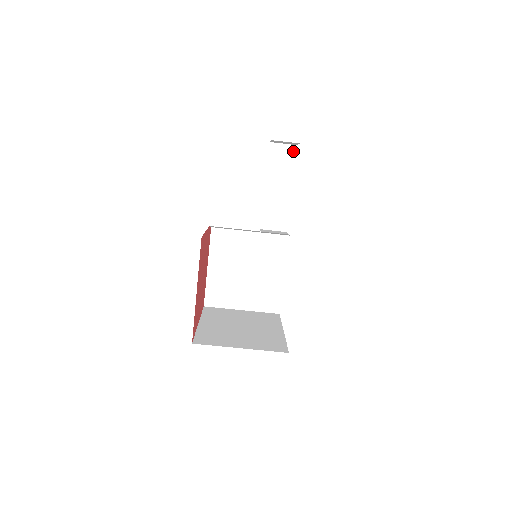
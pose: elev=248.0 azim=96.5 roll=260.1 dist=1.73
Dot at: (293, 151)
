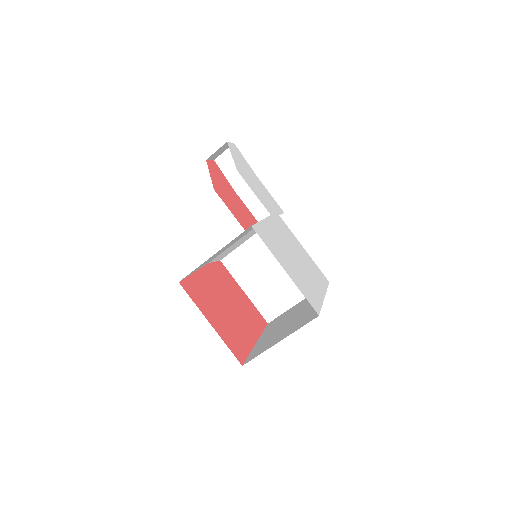
Dot at: occluded
